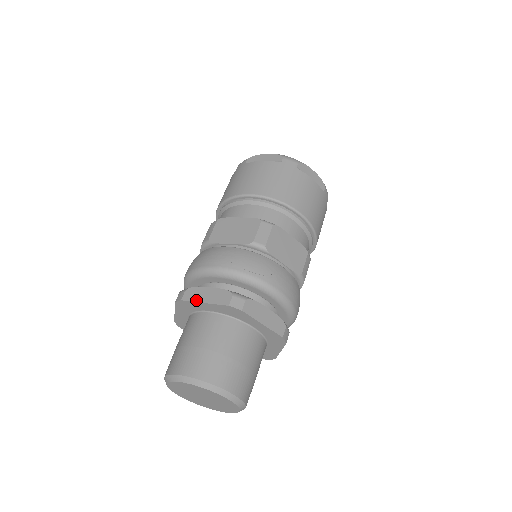
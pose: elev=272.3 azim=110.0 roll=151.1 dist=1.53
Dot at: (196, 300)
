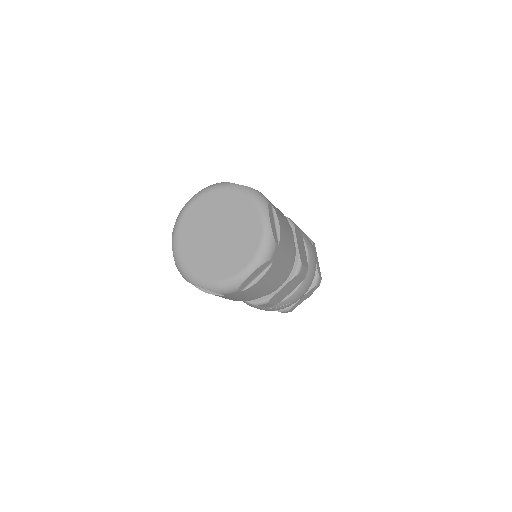
Dot at: occluded
